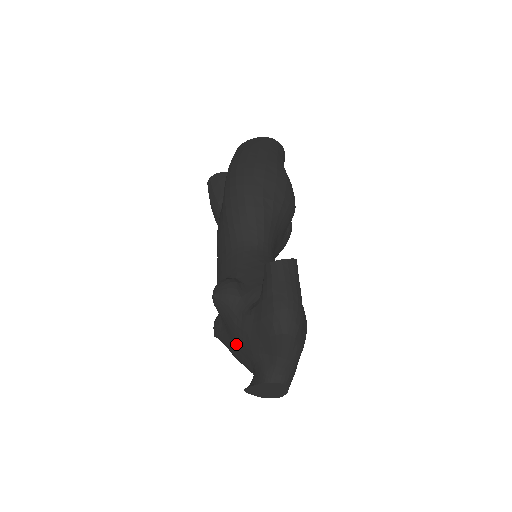
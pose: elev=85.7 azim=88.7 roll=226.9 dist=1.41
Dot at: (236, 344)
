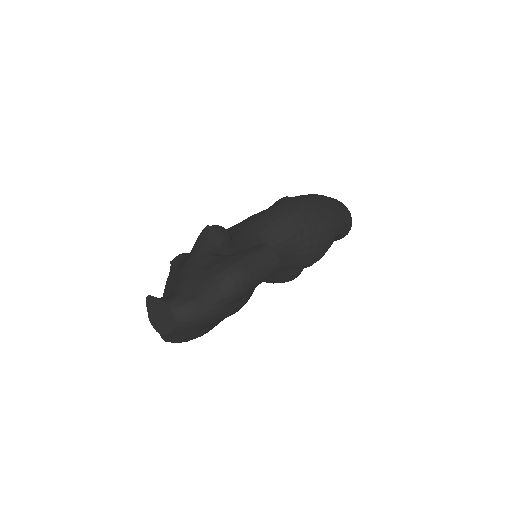
Dot at: (180, 270)
